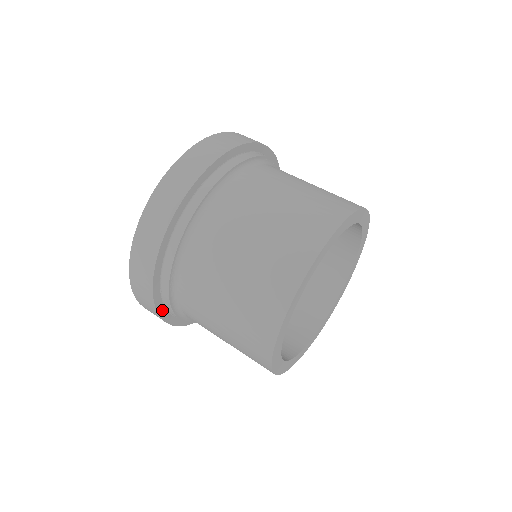
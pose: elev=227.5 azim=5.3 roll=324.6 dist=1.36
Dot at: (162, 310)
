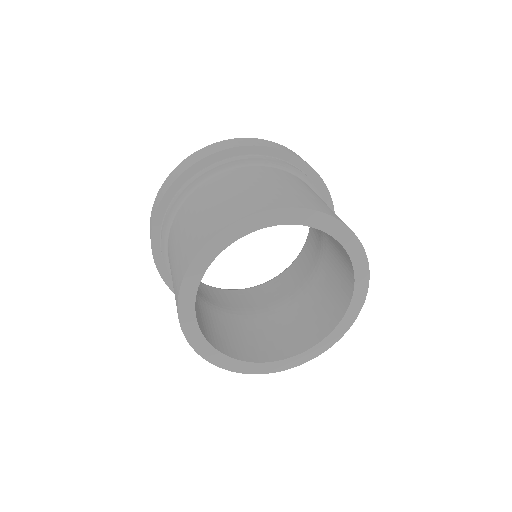
Dot at: occluded
